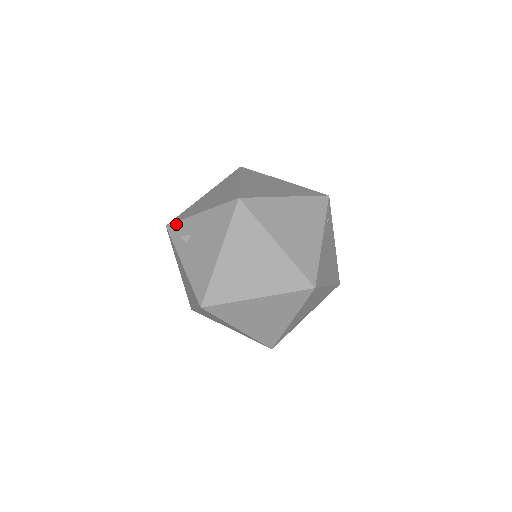
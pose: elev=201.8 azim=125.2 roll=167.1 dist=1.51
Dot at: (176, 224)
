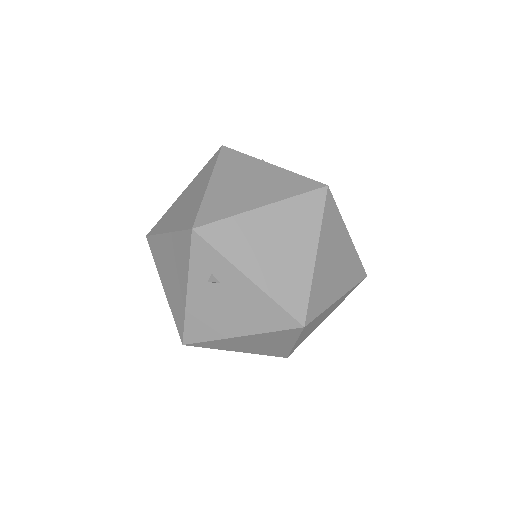
Dot at: (209, 248)
